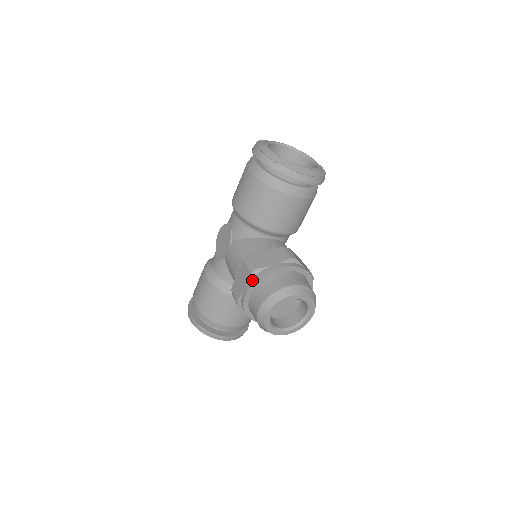
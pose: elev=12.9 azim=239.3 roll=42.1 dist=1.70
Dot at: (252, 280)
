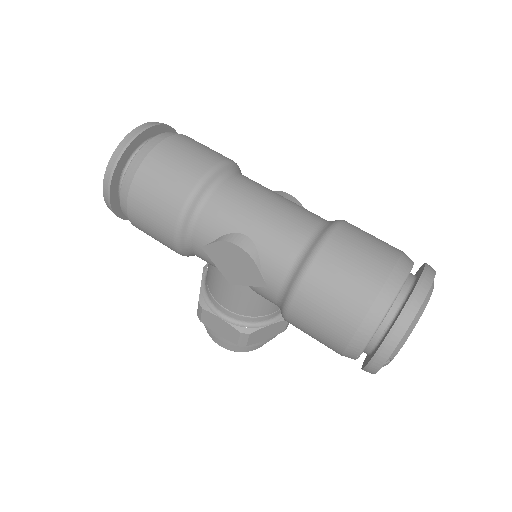
Dot at: (233, 343)
